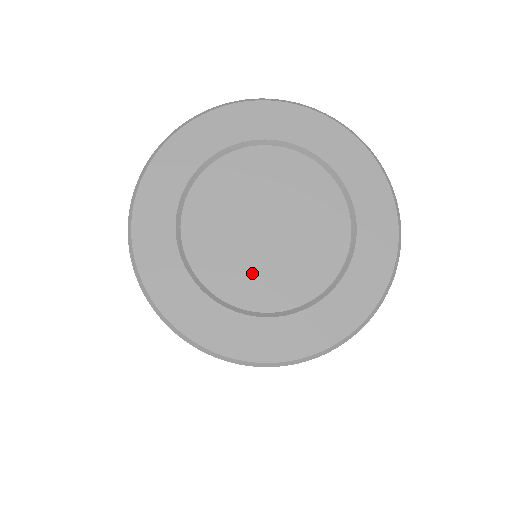
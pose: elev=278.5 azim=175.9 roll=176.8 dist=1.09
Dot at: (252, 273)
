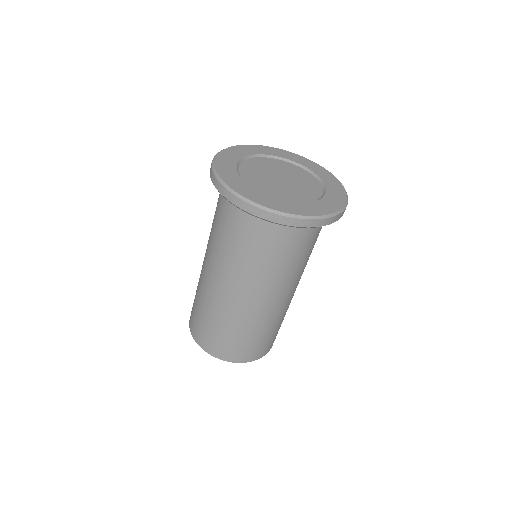
Dot at: (281, 191)
